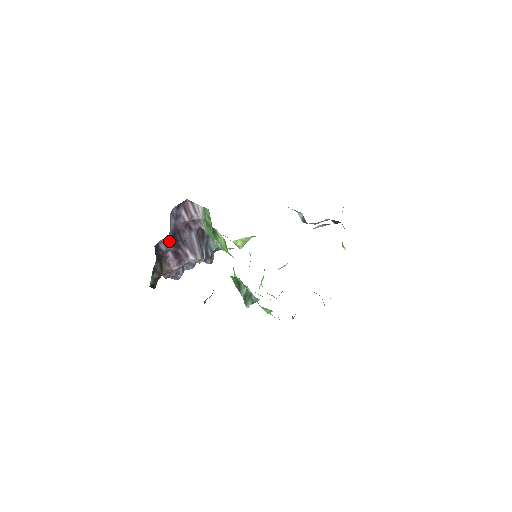
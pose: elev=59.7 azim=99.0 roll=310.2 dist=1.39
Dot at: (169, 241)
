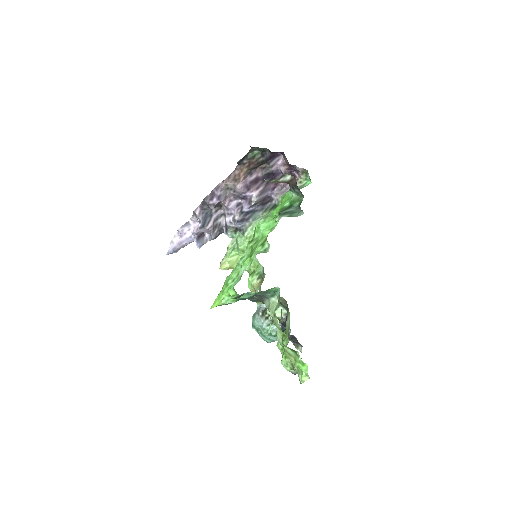
Dot at: (271, 170)
